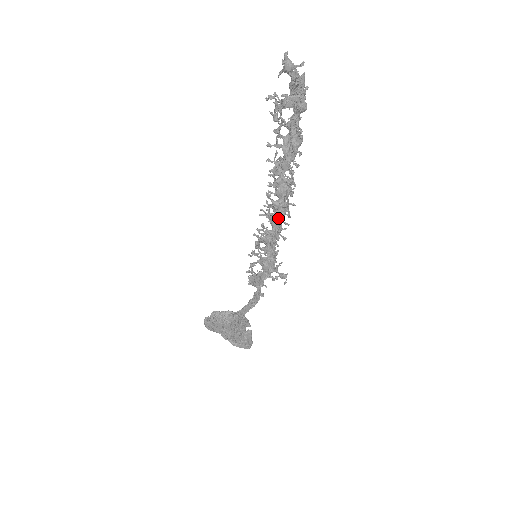
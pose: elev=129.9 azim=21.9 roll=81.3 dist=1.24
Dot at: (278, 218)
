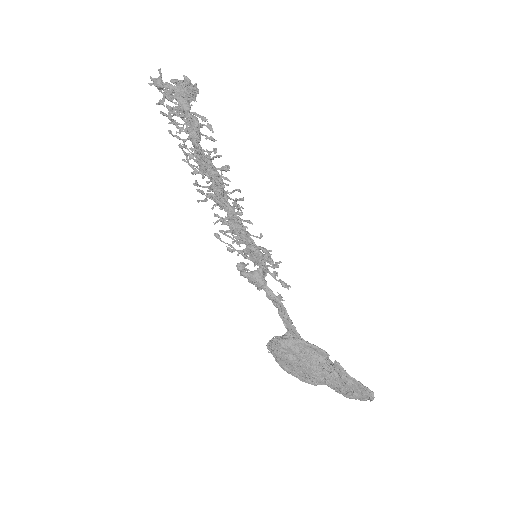
Dot at: (213, 197)
